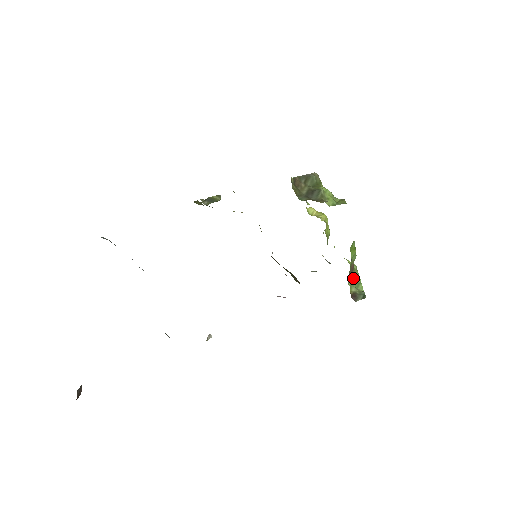
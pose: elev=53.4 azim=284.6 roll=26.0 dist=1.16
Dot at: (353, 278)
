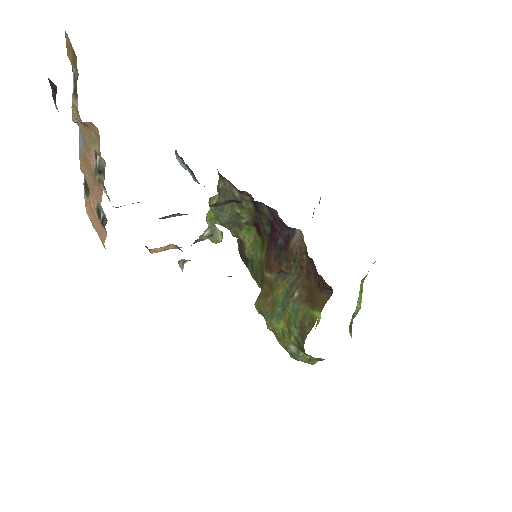
Dot at: (351, 336)
